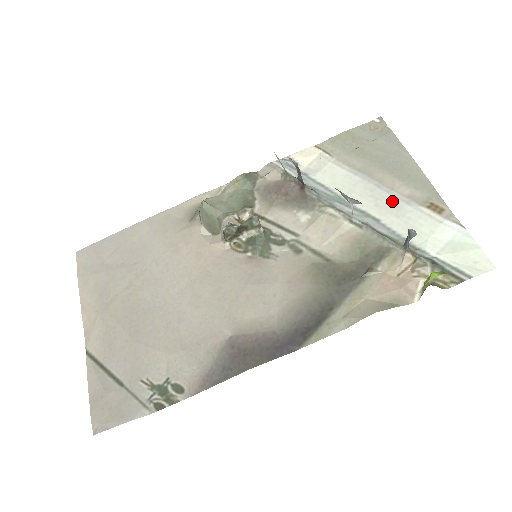
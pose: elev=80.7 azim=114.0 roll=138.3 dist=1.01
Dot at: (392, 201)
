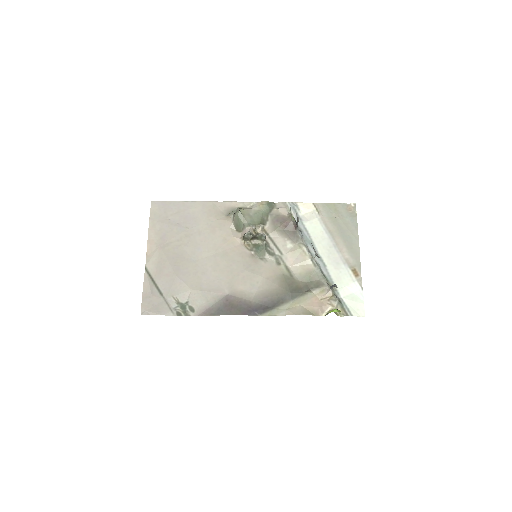
Dot at: (337, 258)
